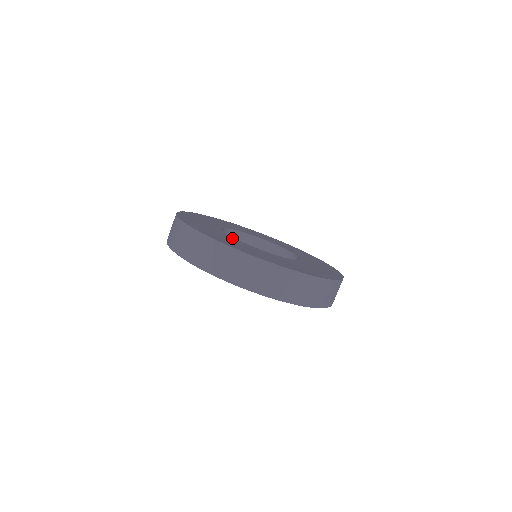
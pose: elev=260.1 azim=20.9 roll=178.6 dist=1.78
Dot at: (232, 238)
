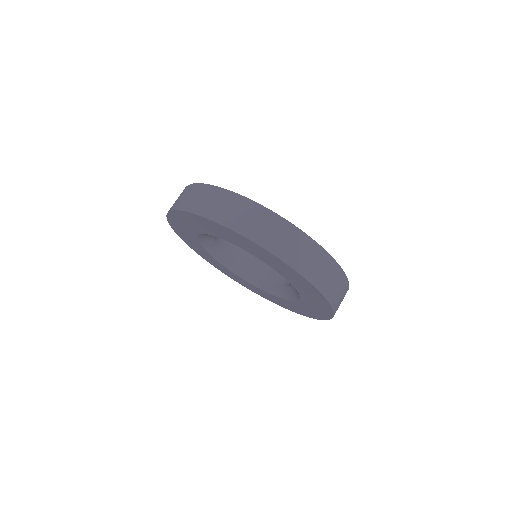
Dot at: occluded
